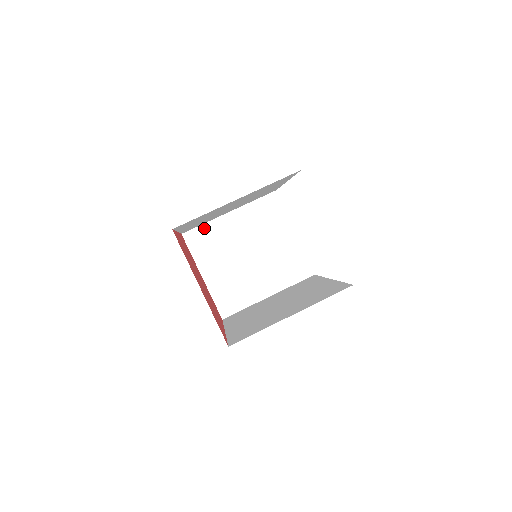
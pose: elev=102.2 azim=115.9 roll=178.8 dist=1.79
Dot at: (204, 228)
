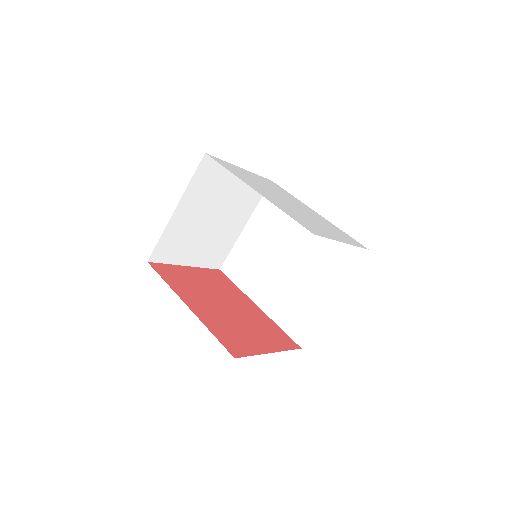
Dot at: (163, 240)
